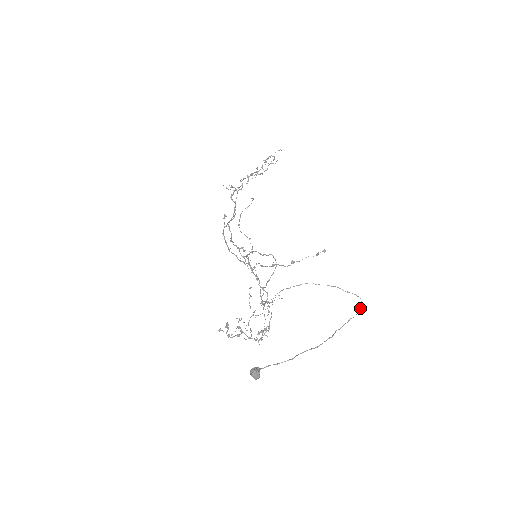
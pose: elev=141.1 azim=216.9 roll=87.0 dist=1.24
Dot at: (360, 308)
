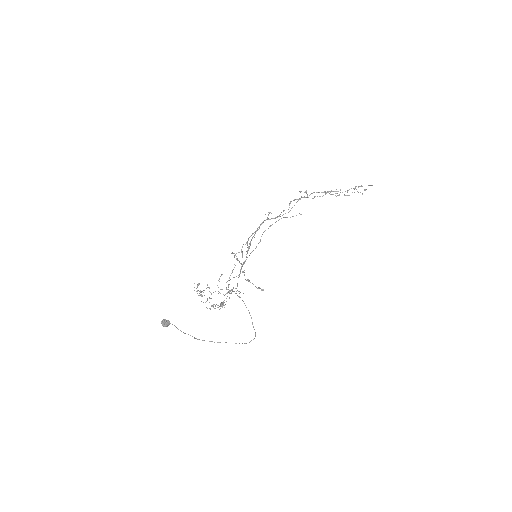
Dot at: (249, 342)
